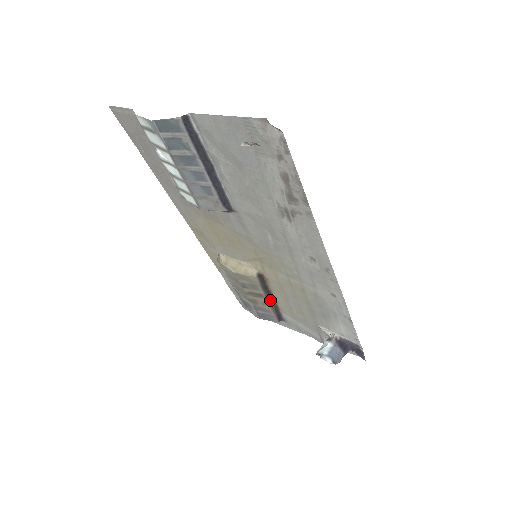
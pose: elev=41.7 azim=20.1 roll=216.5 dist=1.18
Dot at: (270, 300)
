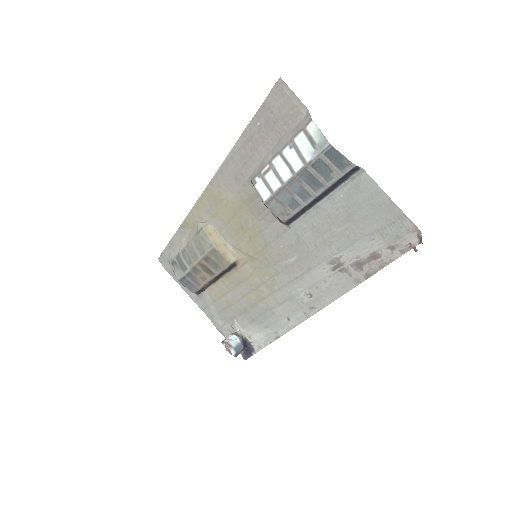
Dot at: (214, 280)
